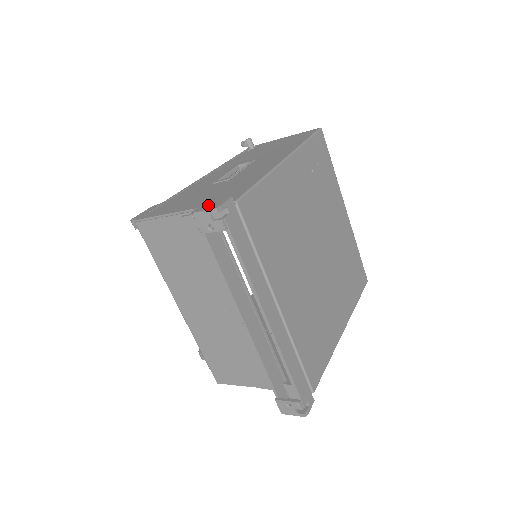
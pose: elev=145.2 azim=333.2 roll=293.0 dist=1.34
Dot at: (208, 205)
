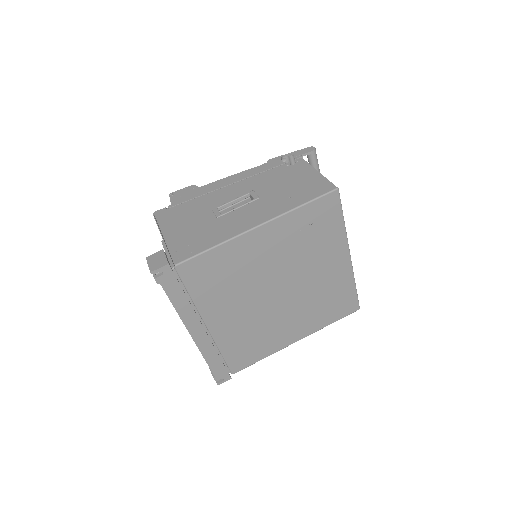
Dot at: (156, 259)
